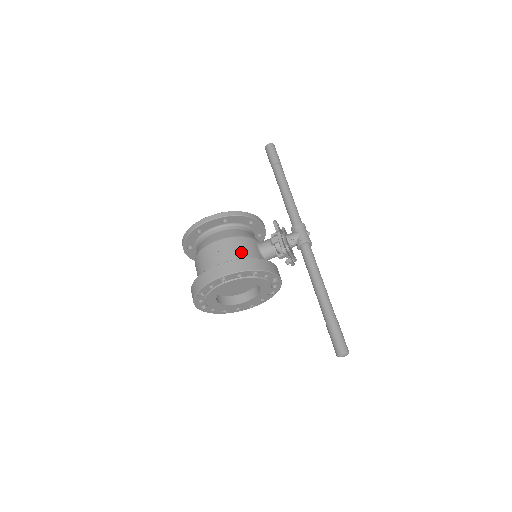
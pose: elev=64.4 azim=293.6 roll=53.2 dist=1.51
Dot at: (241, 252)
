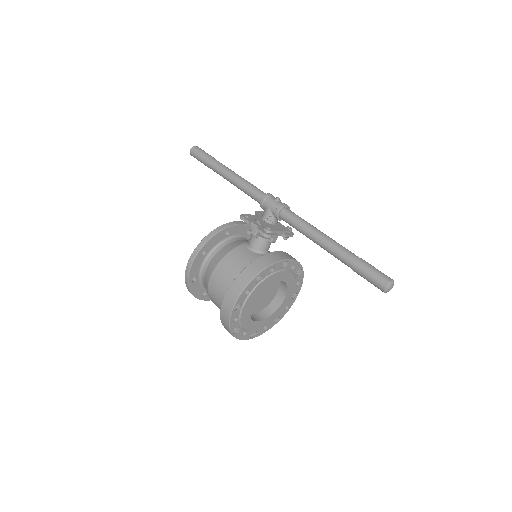
Dot at: (235, 269)
